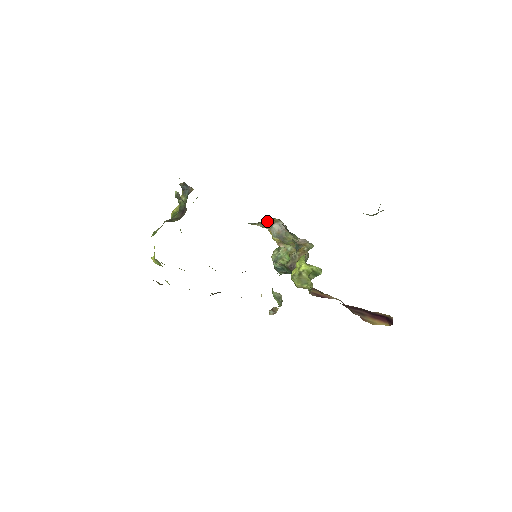
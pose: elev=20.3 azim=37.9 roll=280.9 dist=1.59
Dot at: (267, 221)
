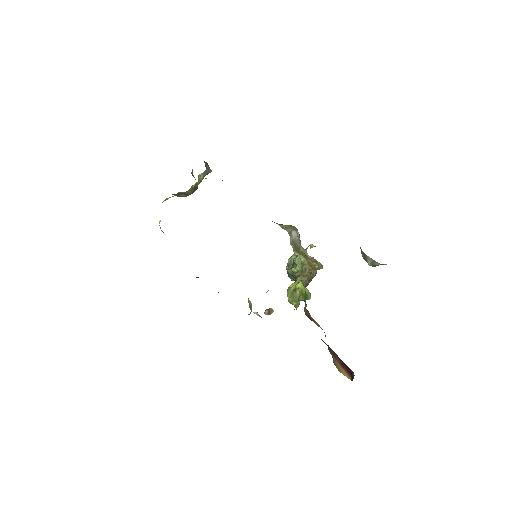
Dot at: (286, 225)
